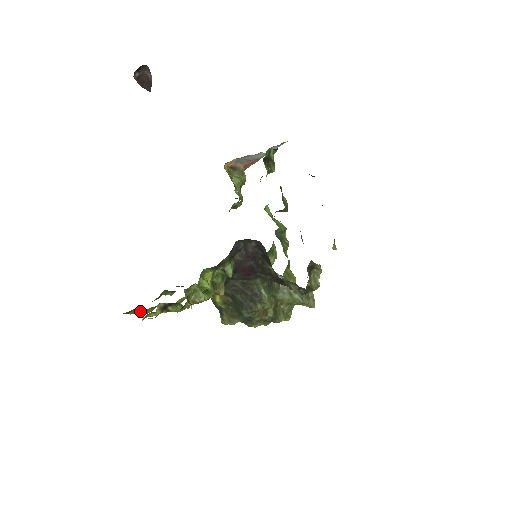
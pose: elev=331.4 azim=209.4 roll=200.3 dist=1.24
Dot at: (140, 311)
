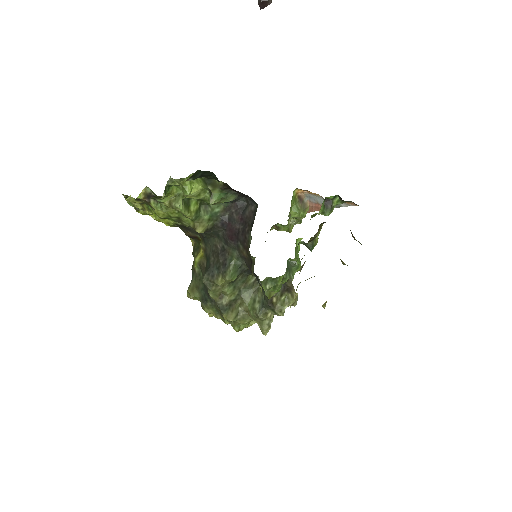
Dot at: occluded
